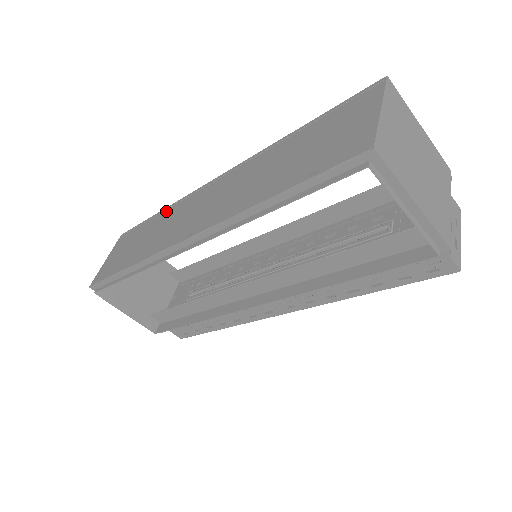
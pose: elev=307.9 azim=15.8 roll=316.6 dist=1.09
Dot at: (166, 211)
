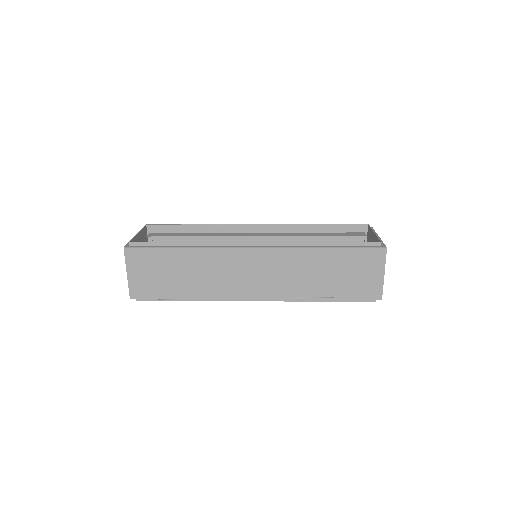
Dot at: (198, 253)
